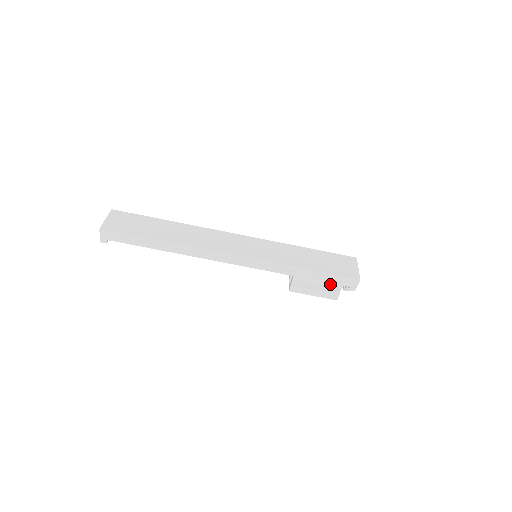
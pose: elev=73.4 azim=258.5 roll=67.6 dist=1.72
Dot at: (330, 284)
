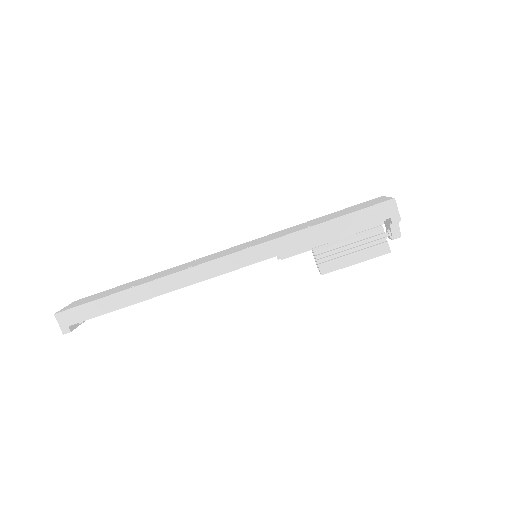
Dot at: (365, 233)
